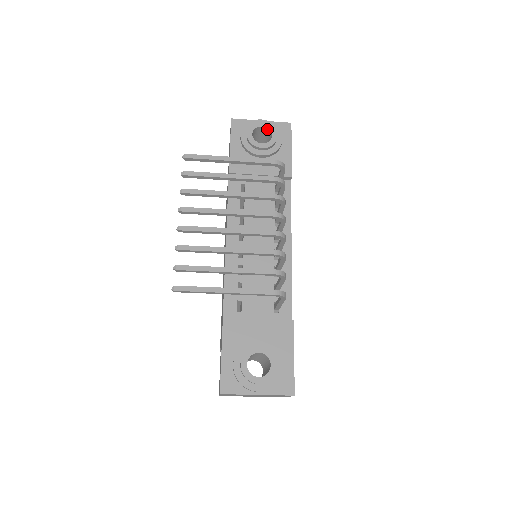
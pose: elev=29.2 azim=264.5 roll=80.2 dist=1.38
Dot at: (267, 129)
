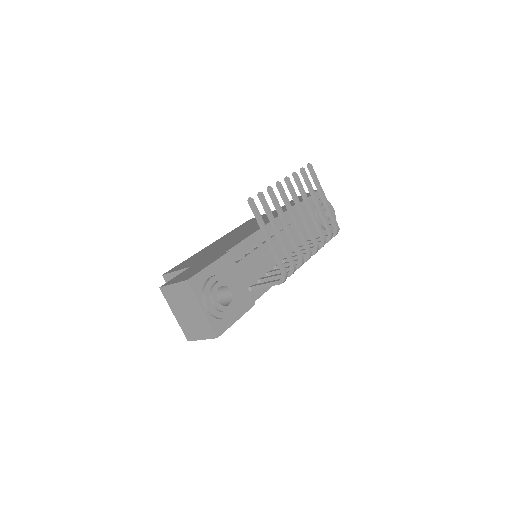
Dot at: occluded
